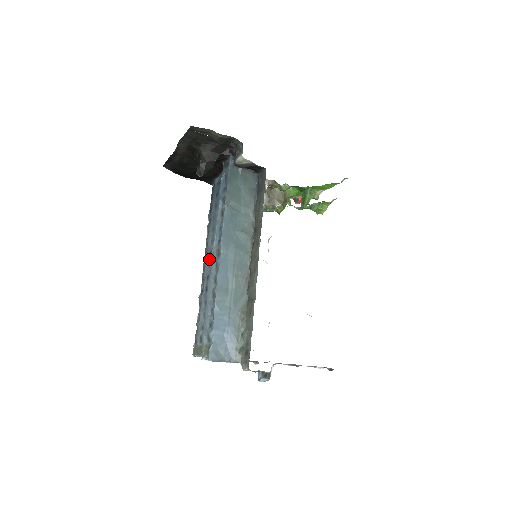
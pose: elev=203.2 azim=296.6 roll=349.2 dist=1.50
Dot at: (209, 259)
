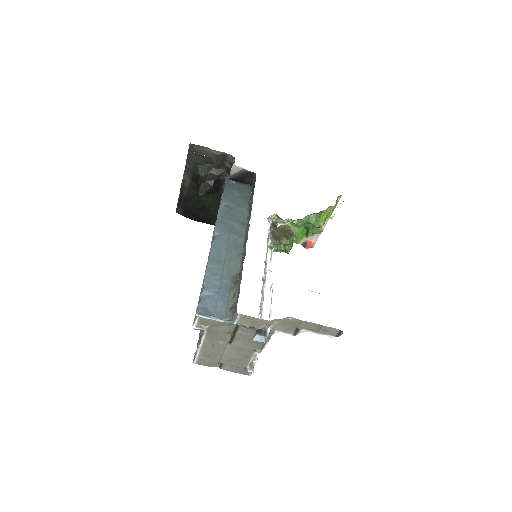
Dot at: occluded
